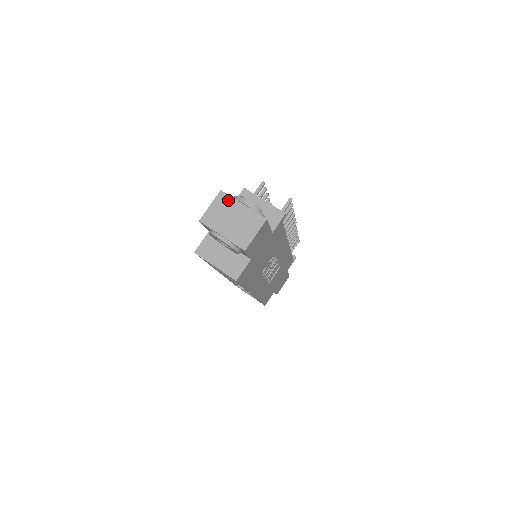
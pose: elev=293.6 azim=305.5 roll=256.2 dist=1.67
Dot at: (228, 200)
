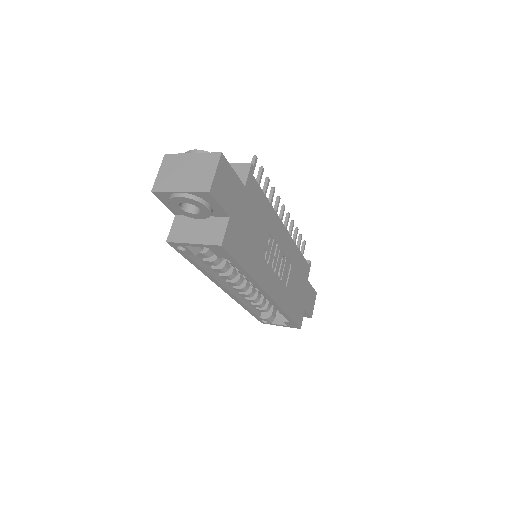
Dot at: (175, 158)
